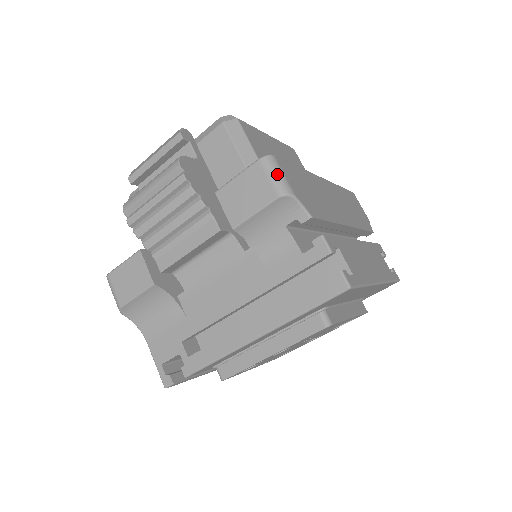
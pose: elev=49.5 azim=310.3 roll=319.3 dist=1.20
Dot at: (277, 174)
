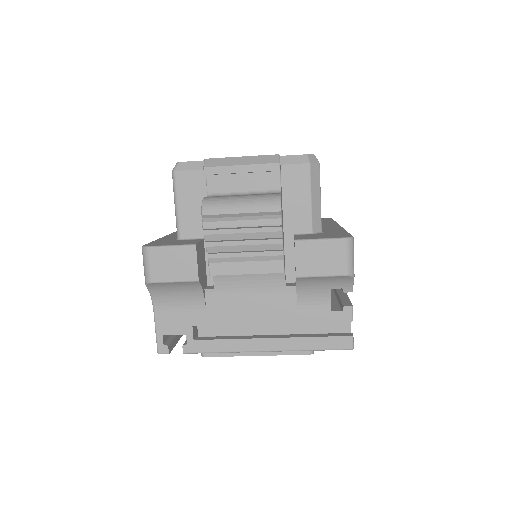
Dot at: (352, 257)
